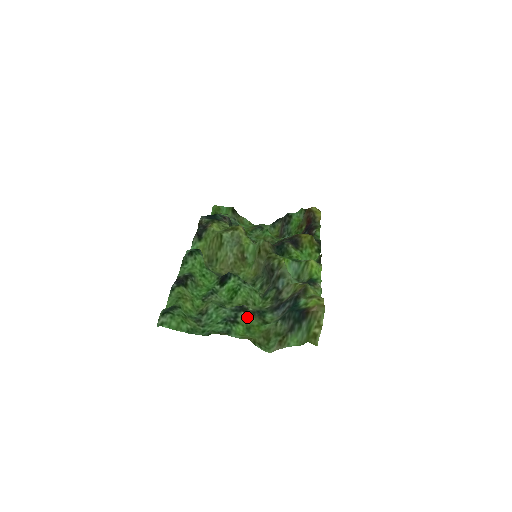
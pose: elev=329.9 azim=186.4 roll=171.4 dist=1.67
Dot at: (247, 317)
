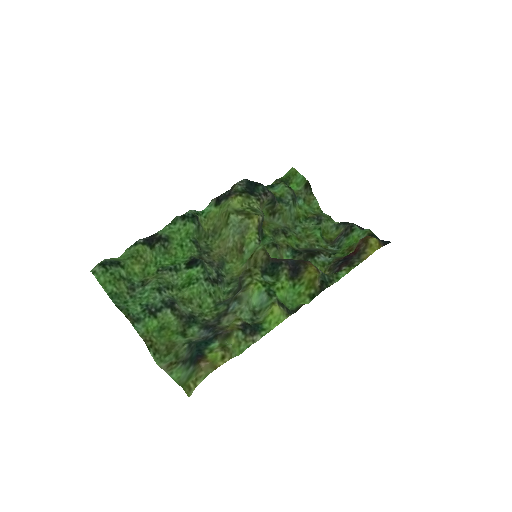
Dot at: (170, 317)
